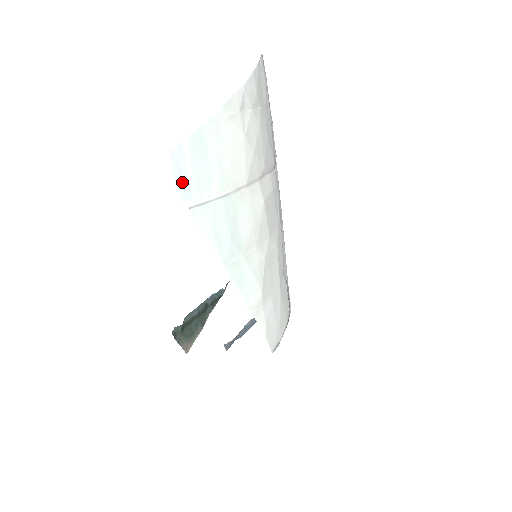
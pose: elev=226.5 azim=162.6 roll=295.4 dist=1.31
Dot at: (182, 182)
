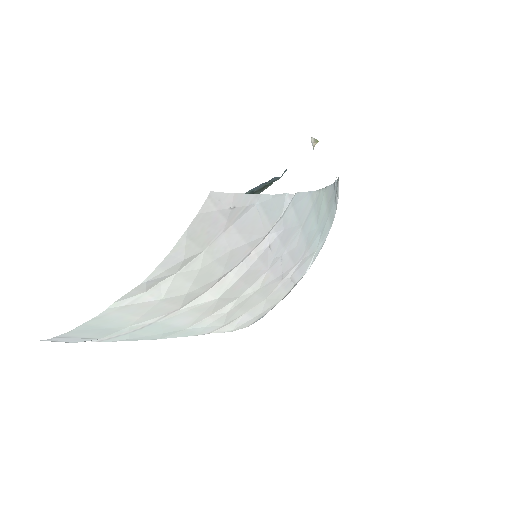
Dot at: (78, 340)
